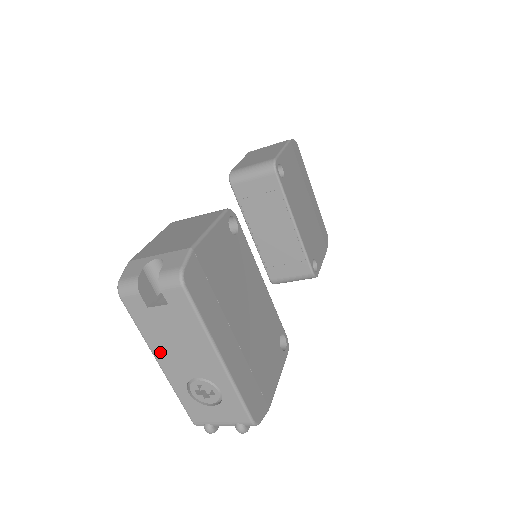
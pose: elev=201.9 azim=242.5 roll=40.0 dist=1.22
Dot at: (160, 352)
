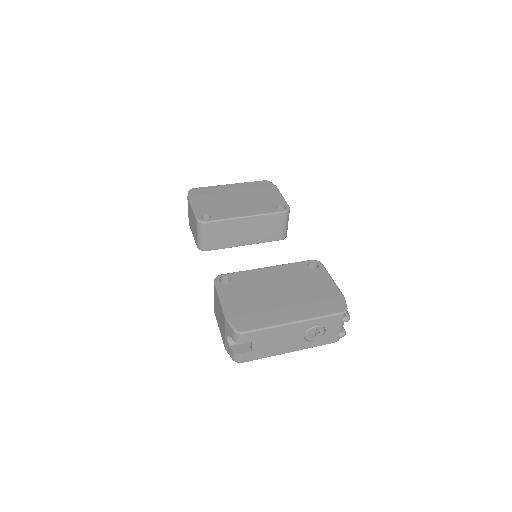
Dot at: (282, 351)
